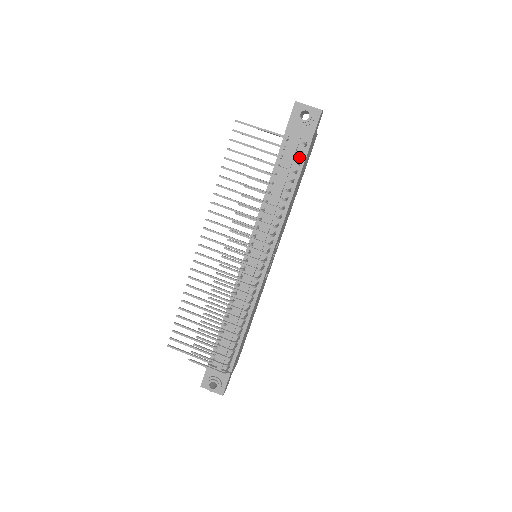
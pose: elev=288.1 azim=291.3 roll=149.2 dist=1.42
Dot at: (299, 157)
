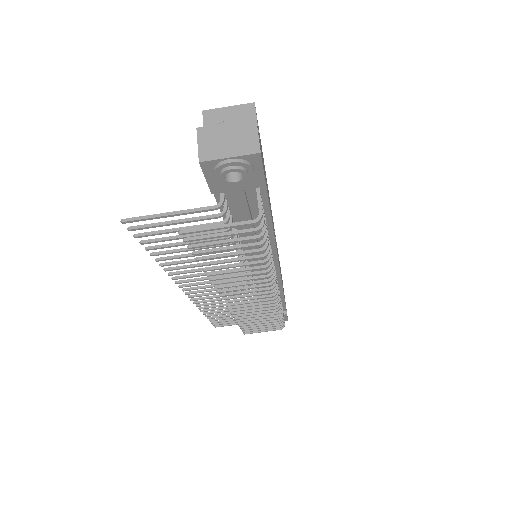
Dot at: (256, 200)
